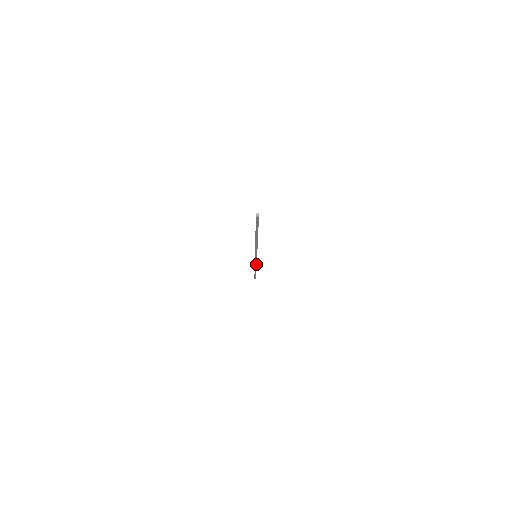
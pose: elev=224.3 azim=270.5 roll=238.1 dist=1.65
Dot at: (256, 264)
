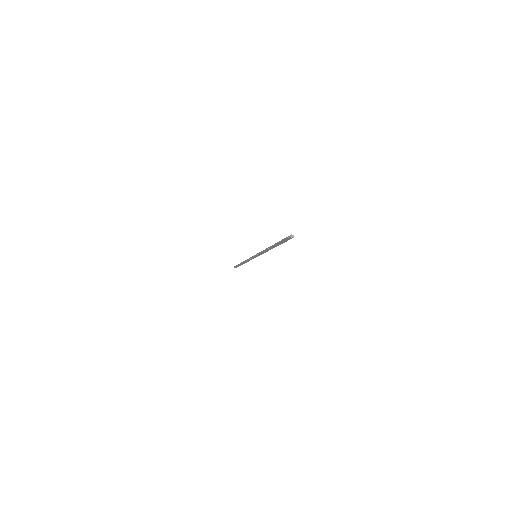
Dot at: (249, 260)
